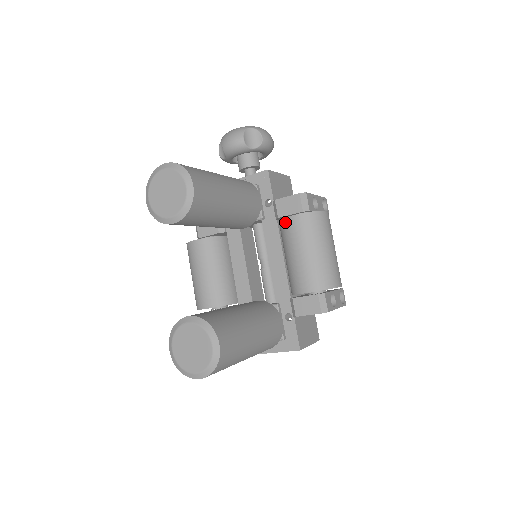
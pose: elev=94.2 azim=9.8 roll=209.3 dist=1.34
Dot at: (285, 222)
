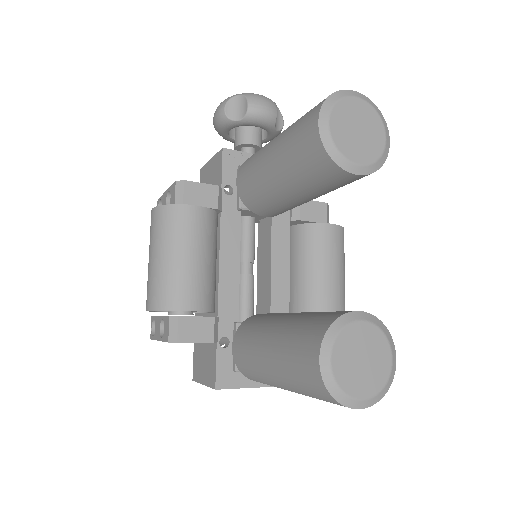
Dot at: (320, 228)
